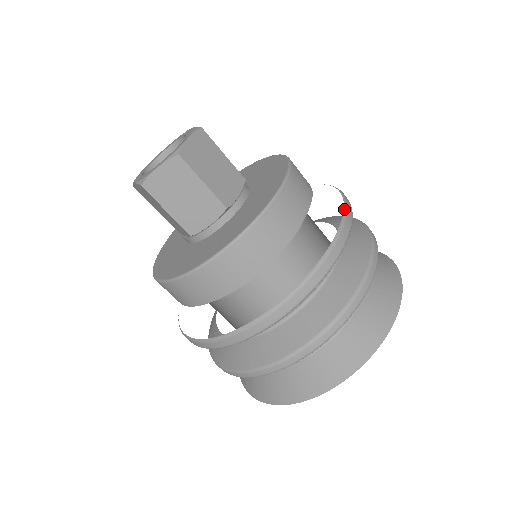
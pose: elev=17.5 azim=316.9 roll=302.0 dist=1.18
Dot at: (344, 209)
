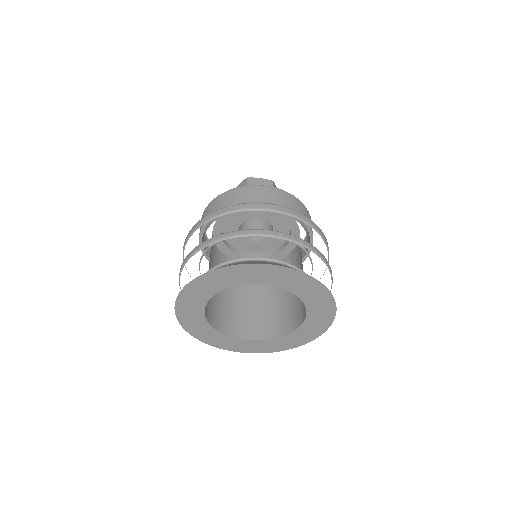
Dot at: occluded
